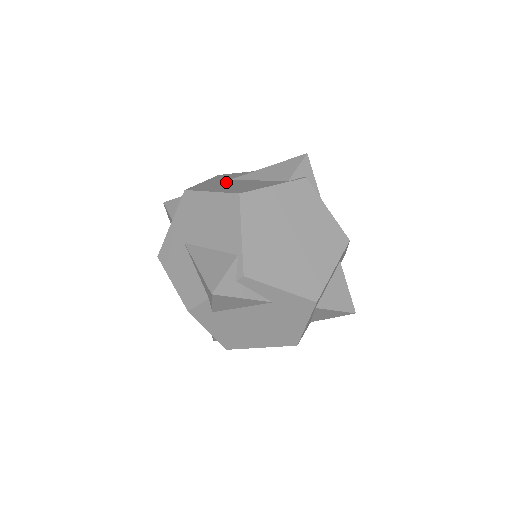
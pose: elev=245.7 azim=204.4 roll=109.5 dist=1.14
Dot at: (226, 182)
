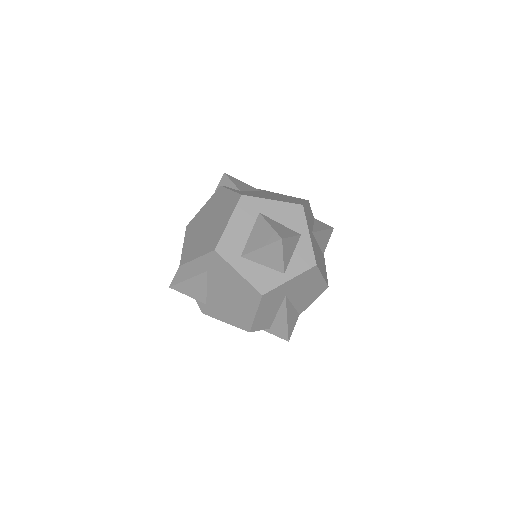
Dot at: occluded
